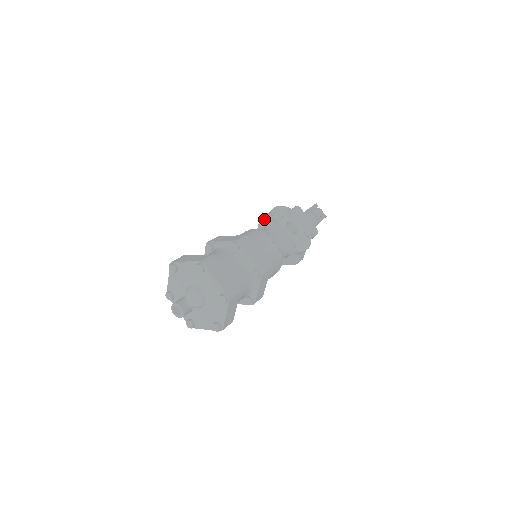
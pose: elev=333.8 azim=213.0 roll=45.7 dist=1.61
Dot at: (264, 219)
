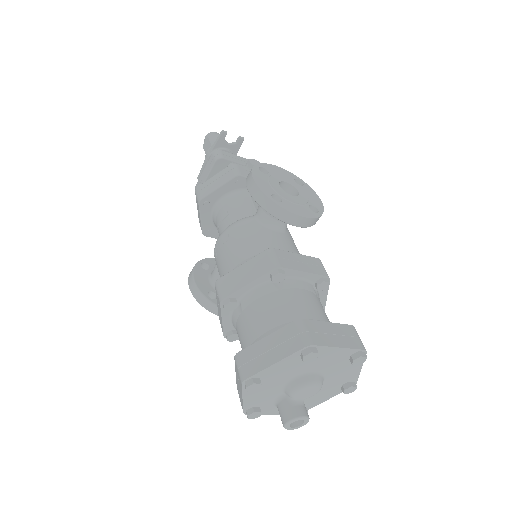
Dot at: (206, 201)
